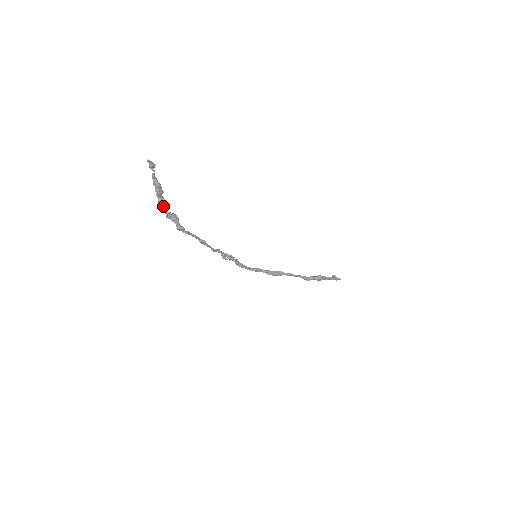
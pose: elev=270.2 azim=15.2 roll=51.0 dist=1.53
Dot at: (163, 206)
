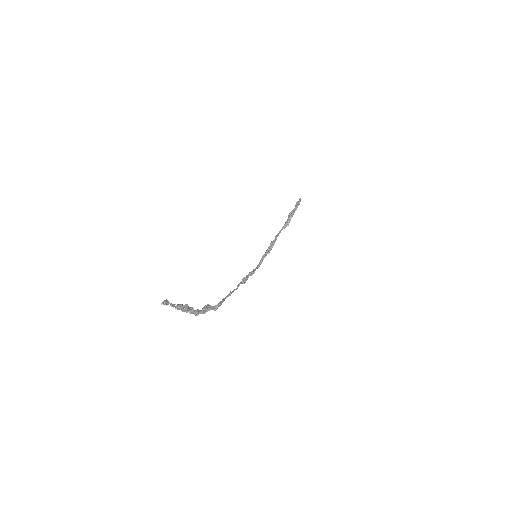
Dot at: (196, 312)
